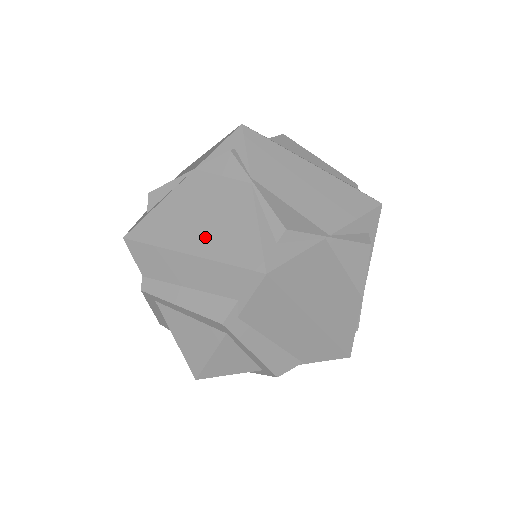
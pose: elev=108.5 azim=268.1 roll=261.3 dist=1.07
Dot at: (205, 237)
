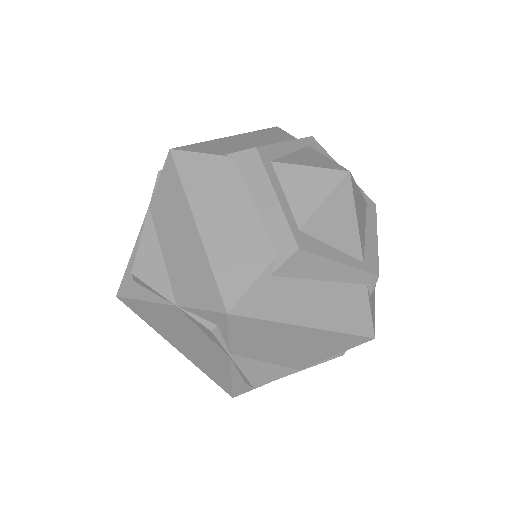
Dot at: (188, 351)
